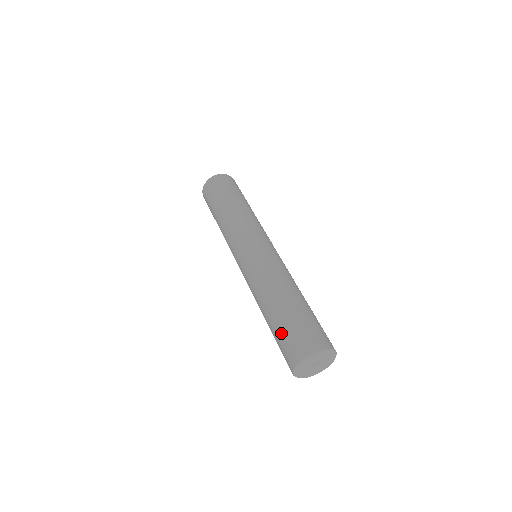
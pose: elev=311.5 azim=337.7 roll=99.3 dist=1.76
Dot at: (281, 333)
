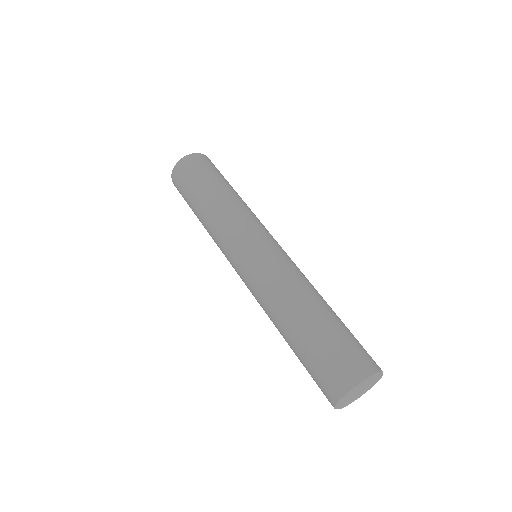
Dot at: (306, 369)
